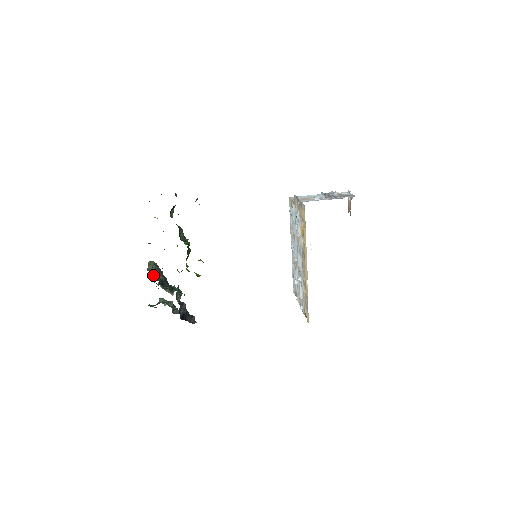
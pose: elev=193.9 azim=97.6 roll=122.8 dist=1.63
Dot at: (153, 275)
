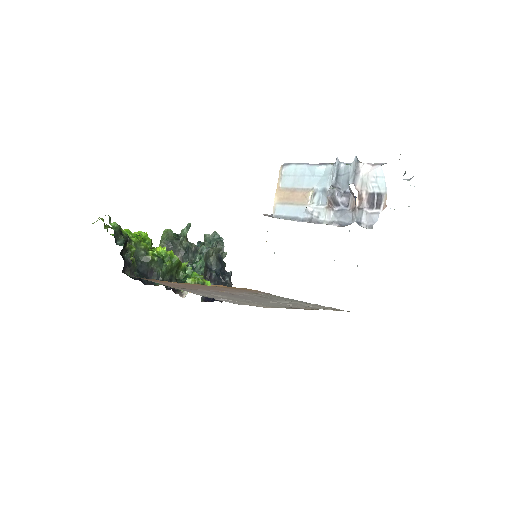
Dot at: occluded
